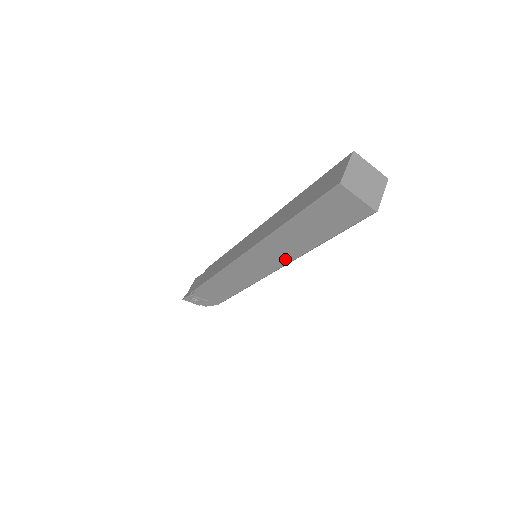
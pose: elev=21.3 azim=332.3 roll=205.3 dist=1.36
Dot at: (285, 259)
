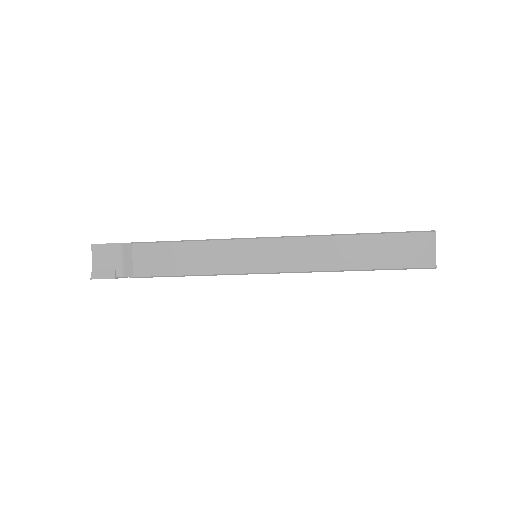
Dot at: occluded
